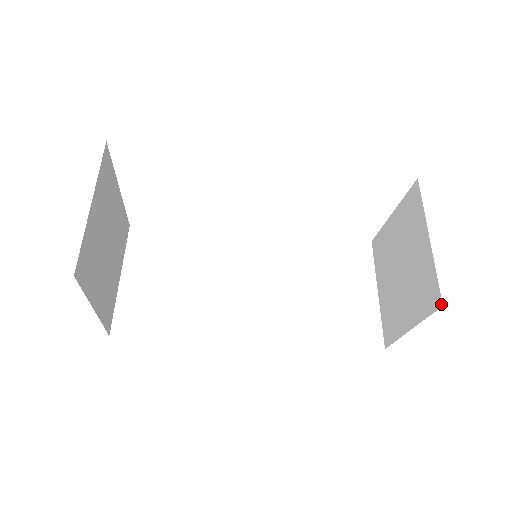
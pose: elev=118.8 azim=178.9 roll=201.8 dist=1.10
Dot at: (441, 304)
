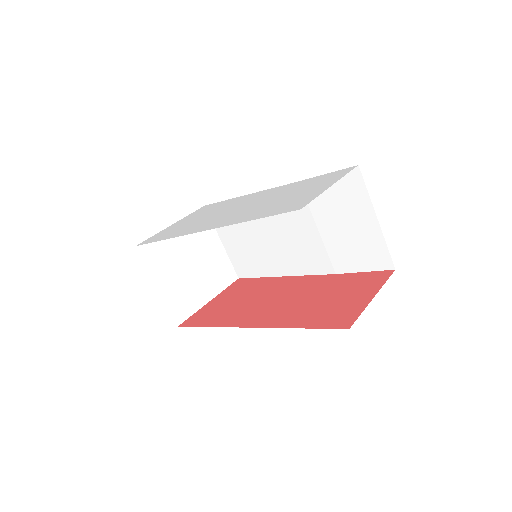
Dot at: (349, 326)
